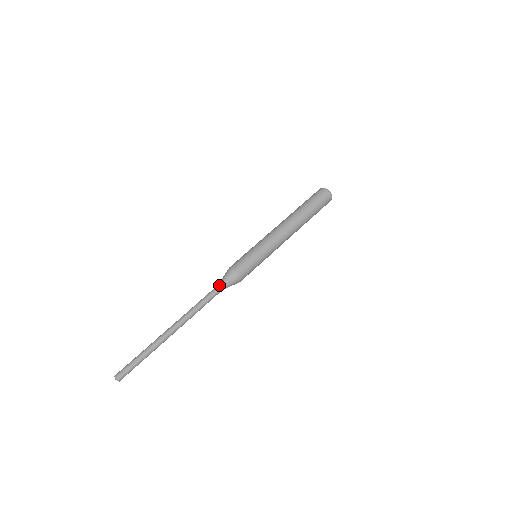
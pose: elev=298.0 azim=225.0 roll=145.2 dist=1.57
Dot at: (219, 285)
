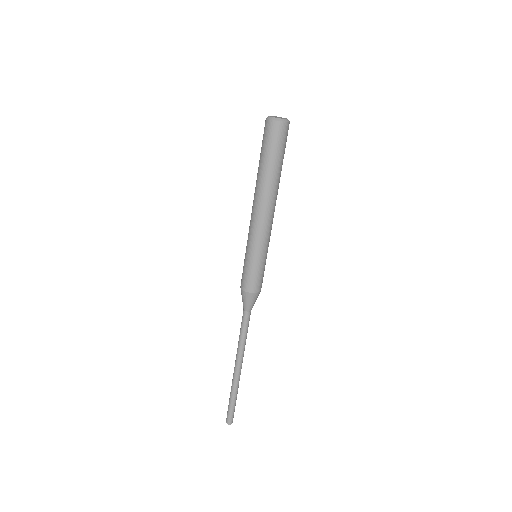
Dot at: (245, 310)
